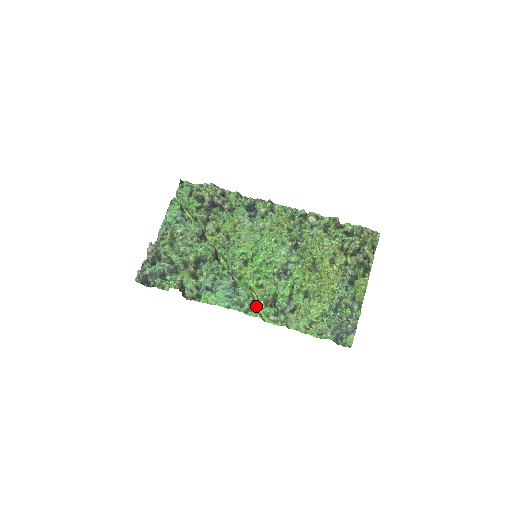
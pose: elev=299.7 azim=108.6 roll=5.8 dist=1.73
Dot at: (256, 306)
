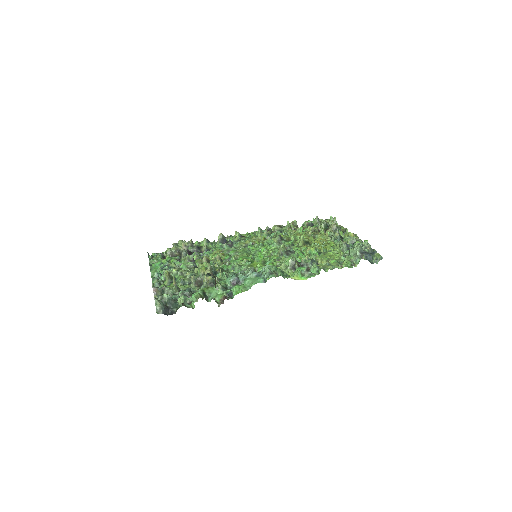
Dot at: (287, 274)
